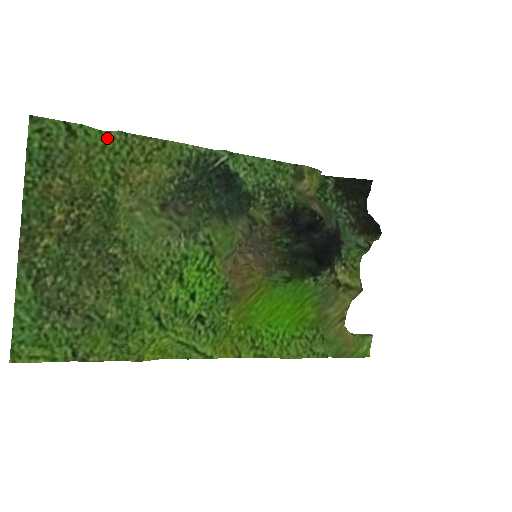
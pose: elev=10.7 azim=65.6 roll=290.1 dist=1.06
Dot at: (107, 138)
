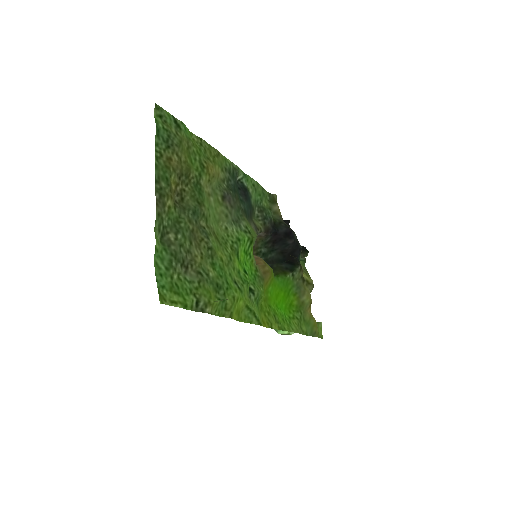
Dot at: (191, 138)
